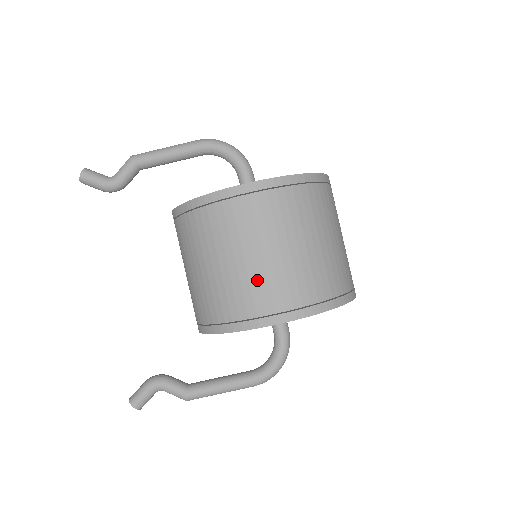
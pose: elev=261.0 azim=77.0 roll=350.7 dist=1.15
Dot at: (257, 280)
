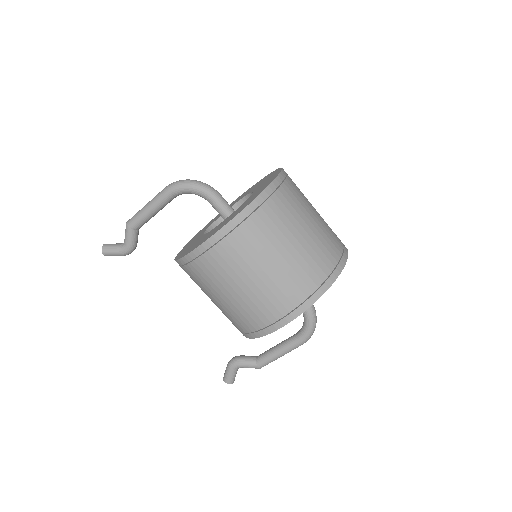
Dot at: (253, 303)
